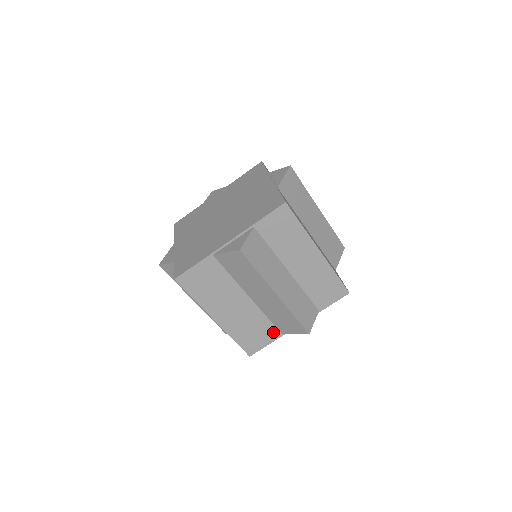
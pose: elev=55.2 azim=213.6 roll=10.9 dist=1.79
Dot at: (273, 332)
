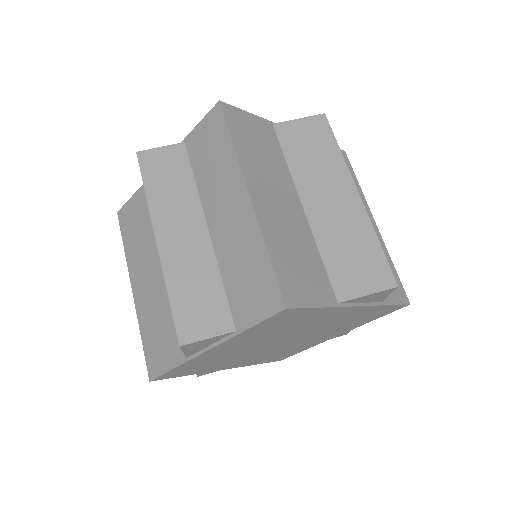
Dot at: (178, 347)
